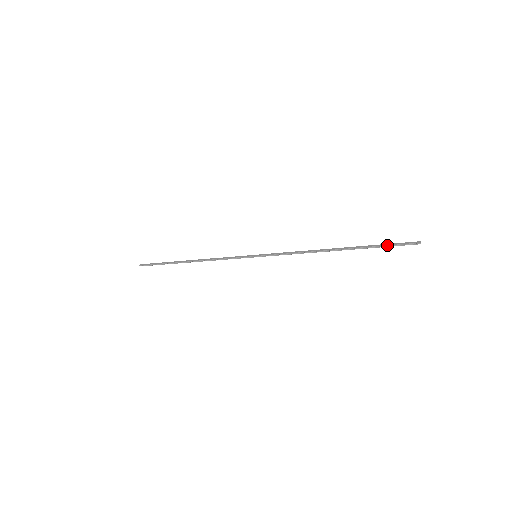
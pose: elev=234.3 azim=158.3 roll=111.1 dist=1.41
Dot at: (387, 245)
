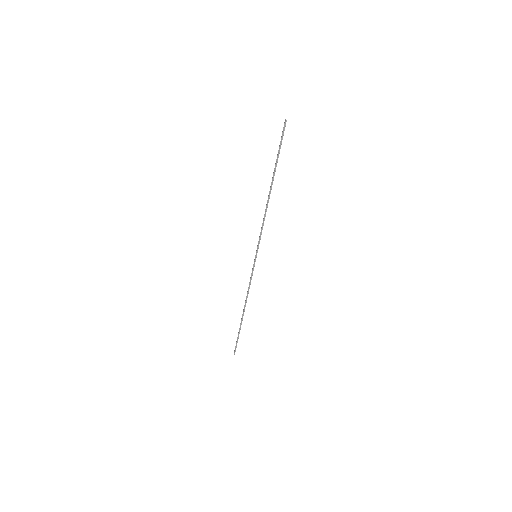
Dot at: (279, 147)
